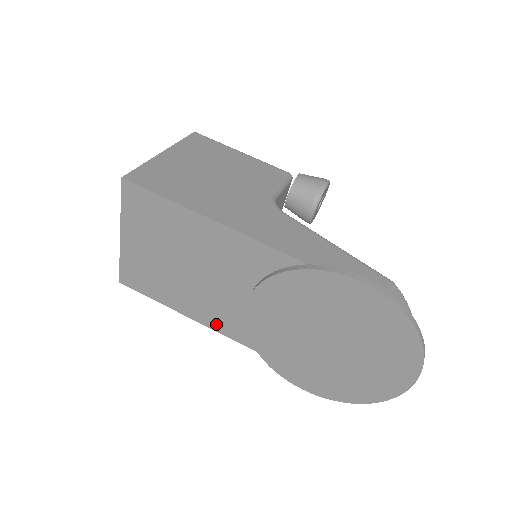
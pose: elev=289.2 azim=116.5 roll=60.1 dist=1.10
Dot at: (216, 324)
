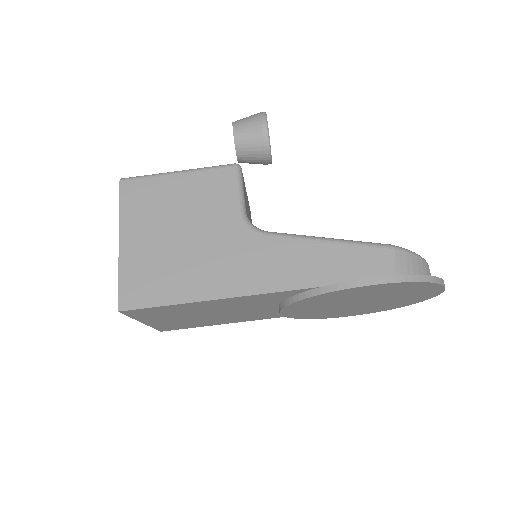
Dot at: (259, 318)
